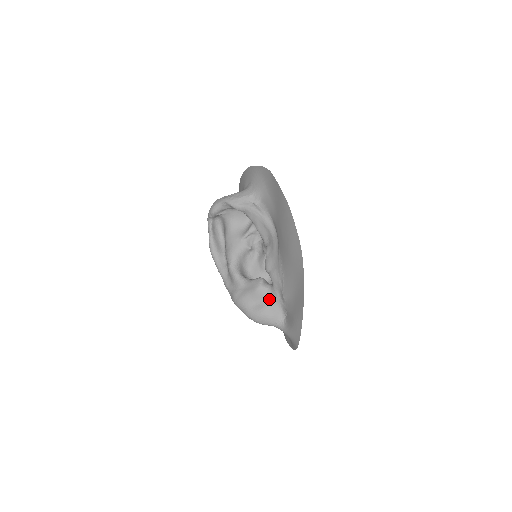
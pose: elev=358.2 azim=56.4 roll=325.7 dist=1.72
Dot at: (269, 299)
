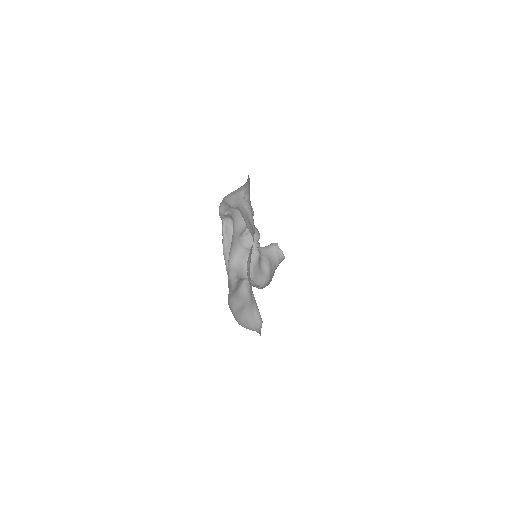
Dot at: (249, 301)
